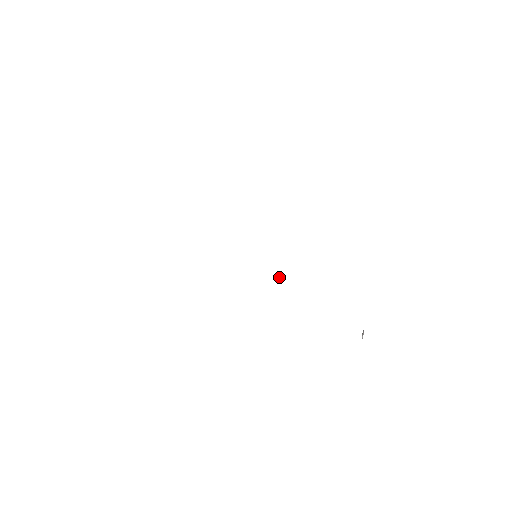
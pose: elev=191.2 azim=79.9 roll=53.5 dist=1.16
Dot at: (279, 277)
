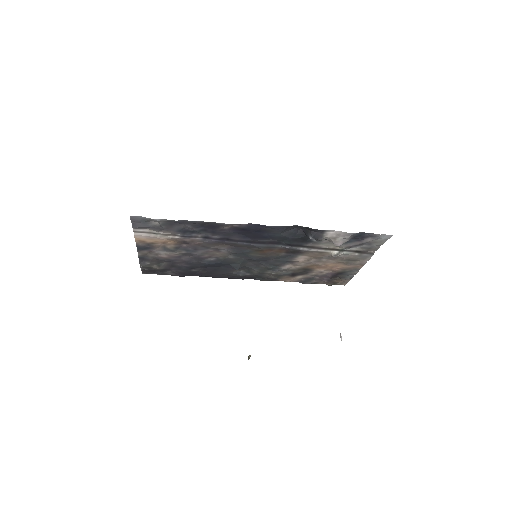
Dot at: (250, 355)
